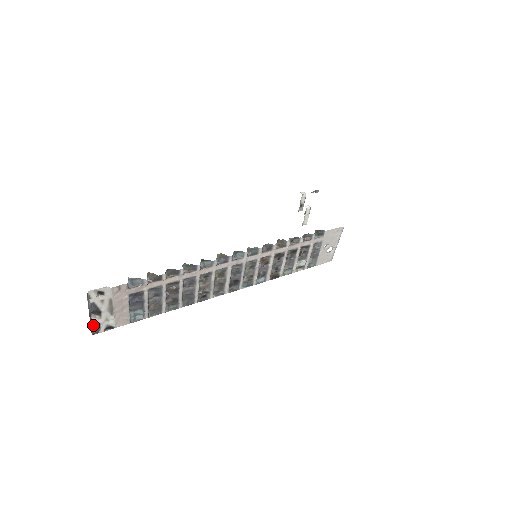
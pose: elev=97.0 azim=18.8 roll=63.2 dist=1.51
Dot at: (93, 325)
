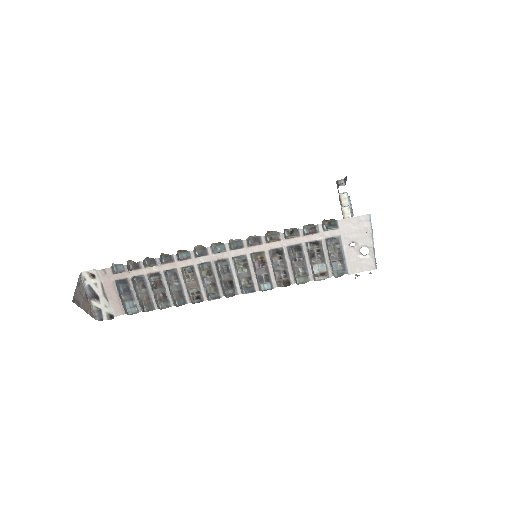
Dot at: (95, 309)
